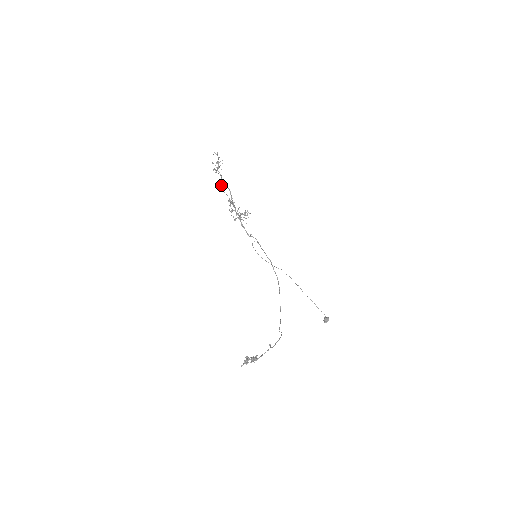
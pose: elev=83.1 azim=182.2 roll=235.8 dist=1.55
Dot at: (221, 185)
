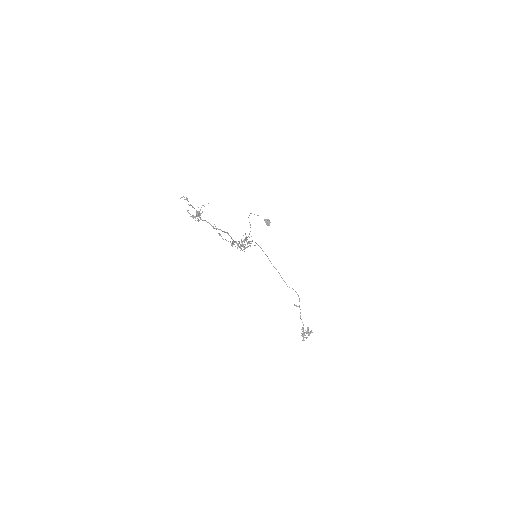
Dot at: occluded
